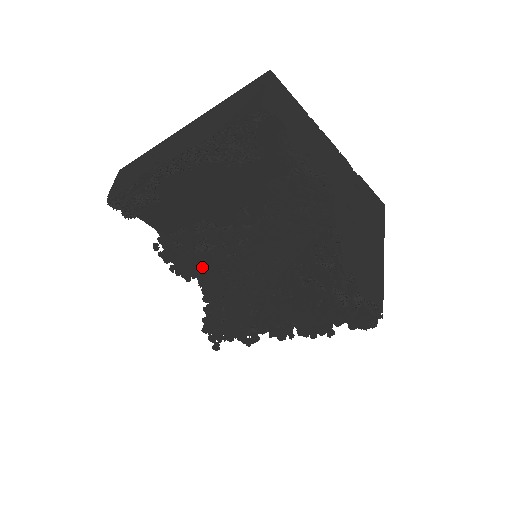
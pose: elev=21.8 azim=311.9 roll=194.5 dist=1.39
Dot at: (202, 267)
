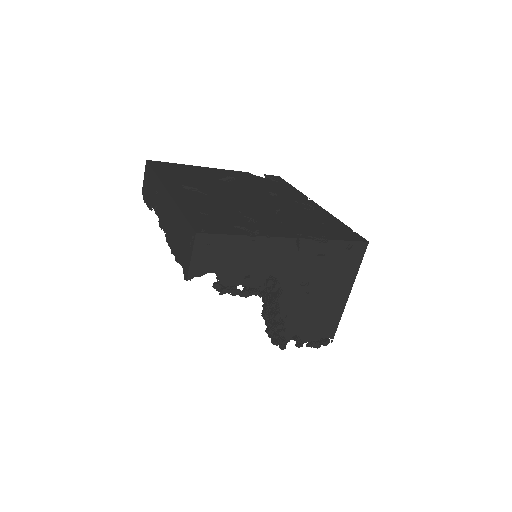
Dot at: occluded
